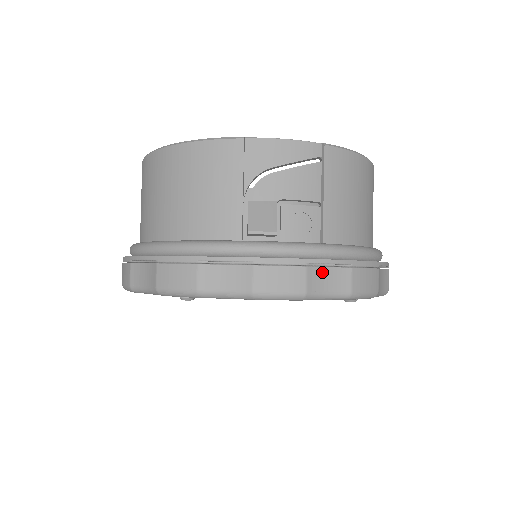
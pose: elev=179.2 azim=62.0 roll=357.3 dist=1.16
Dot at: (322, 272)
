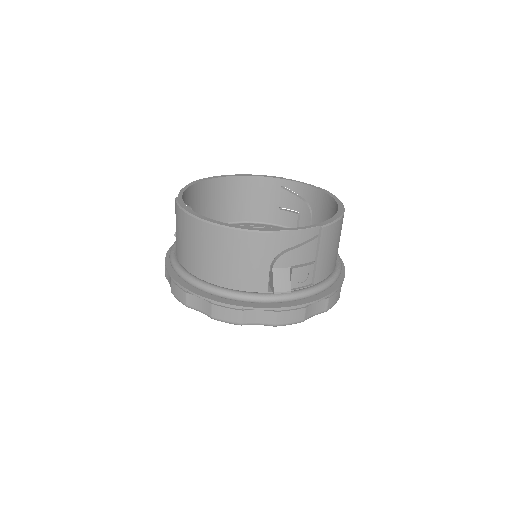
Dot at: (313, 306)
